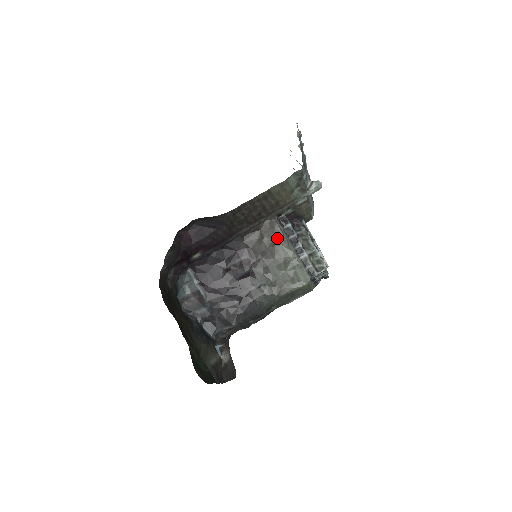
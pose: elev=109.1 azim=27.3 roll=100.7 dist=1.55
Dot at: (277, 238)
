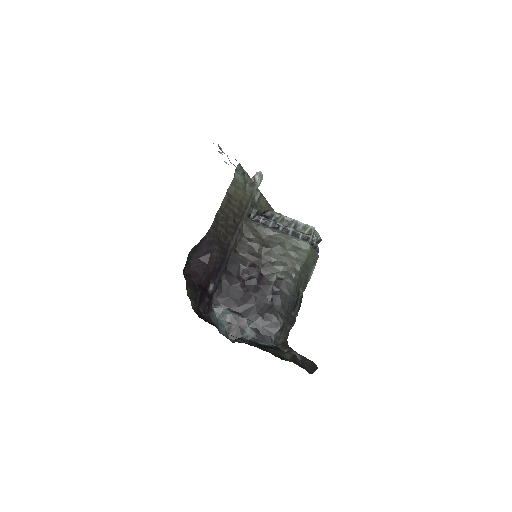
Dot at: (261, 233)
